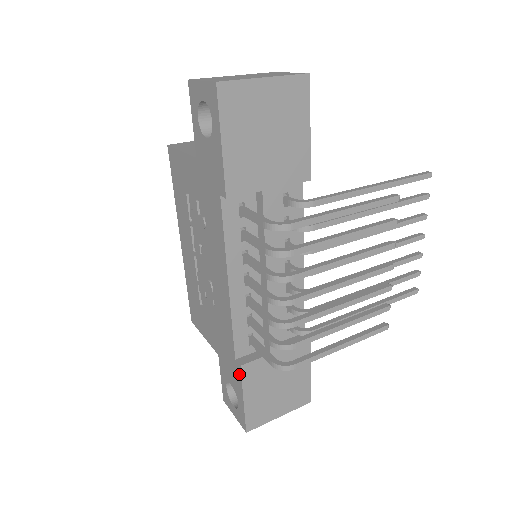
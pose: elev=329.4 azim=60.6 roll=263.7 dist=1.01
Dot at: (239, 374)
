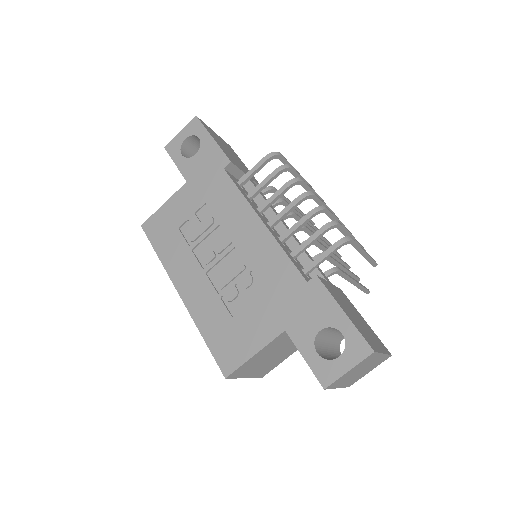
Dot at: (320, 288)
